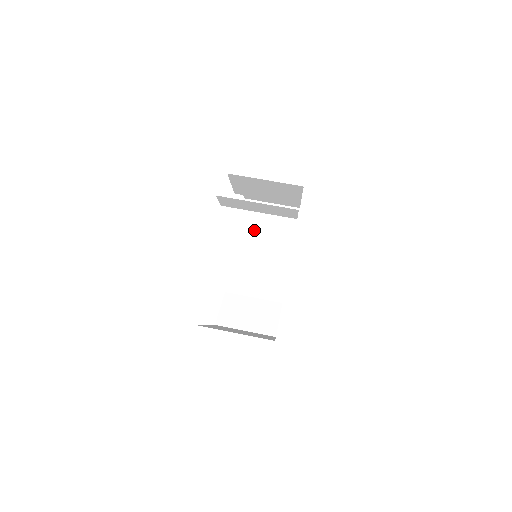
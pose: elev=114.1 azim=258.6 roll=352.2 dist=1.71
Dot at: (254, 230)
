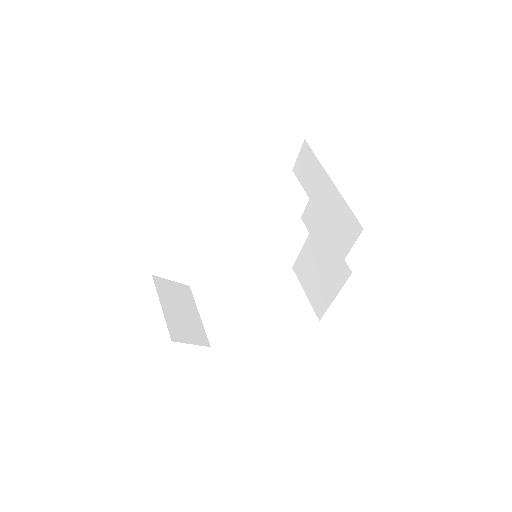
Dot at: (269, 288)
